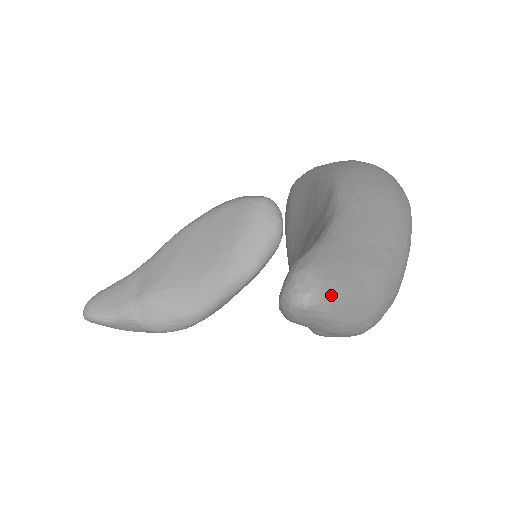
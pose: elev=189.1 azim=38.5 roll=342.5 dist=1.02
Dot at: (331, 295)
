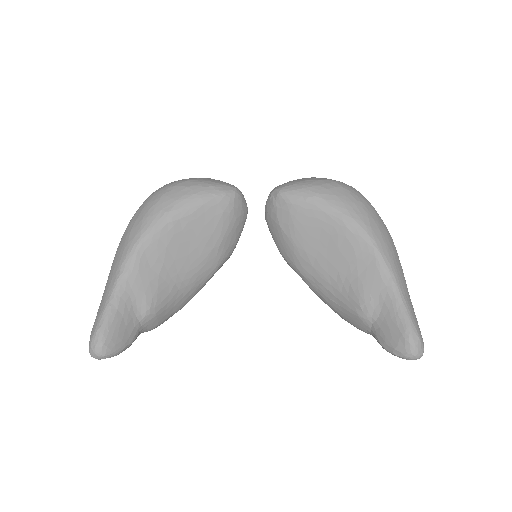
Dot at: occluded
